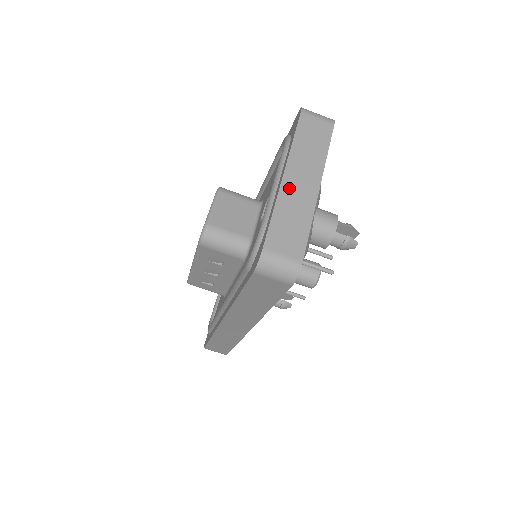
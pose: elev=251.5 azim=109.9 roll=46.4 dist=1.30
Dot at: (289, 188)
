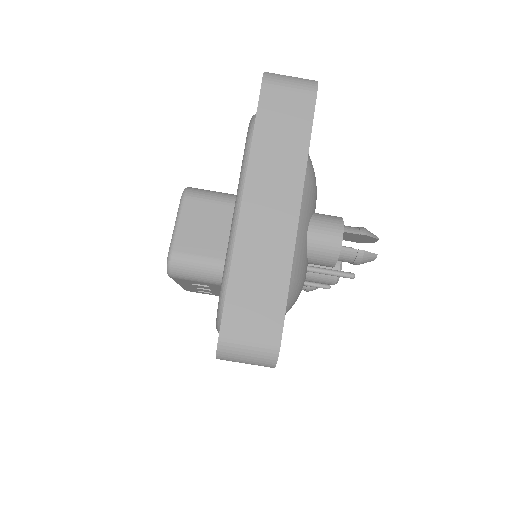
Dot at: (252, 223)
